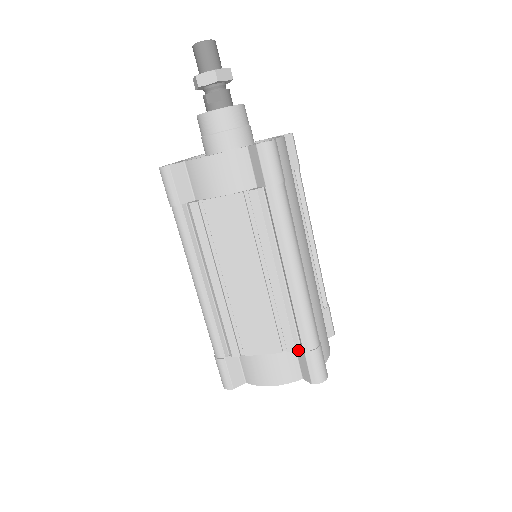
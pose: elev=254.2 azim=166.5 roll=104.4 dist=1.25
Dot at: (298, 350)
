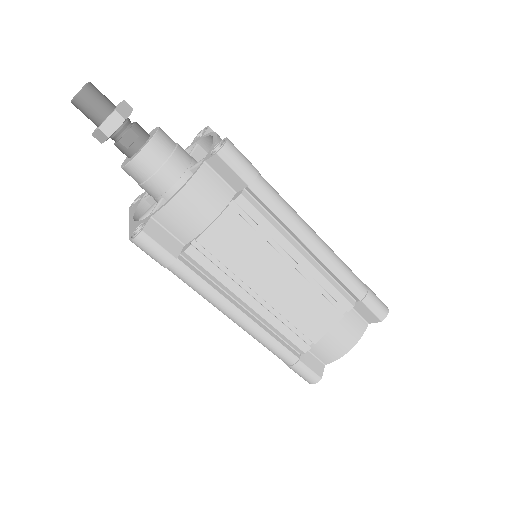
Dot at: (353, 304)
